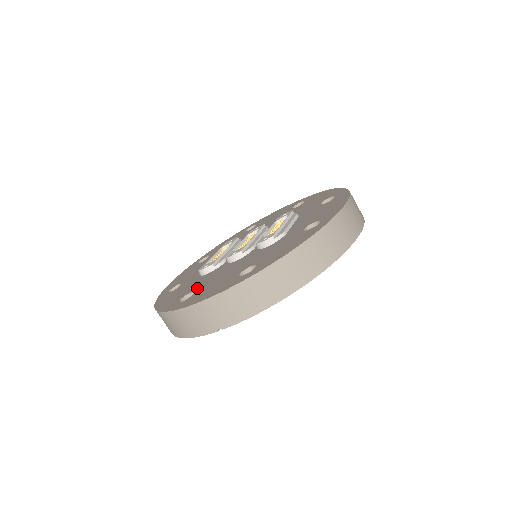
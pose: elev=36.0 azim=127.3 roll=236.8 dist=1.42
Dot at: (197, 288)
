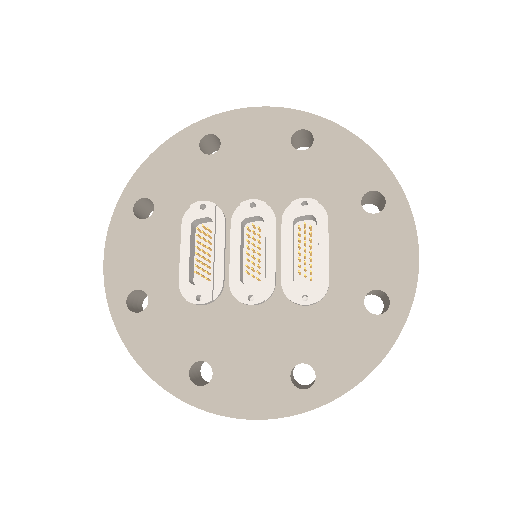
Dot at: (210, 356)
